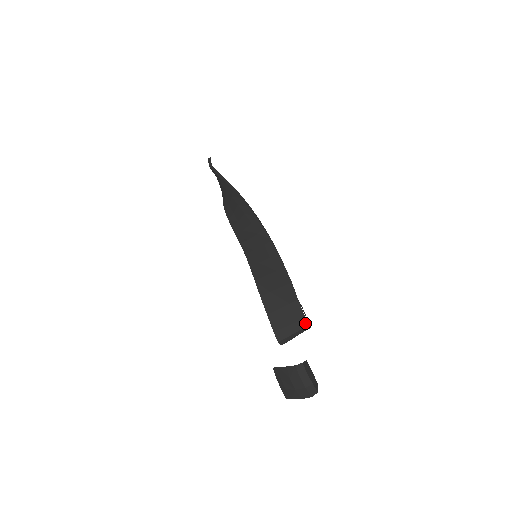
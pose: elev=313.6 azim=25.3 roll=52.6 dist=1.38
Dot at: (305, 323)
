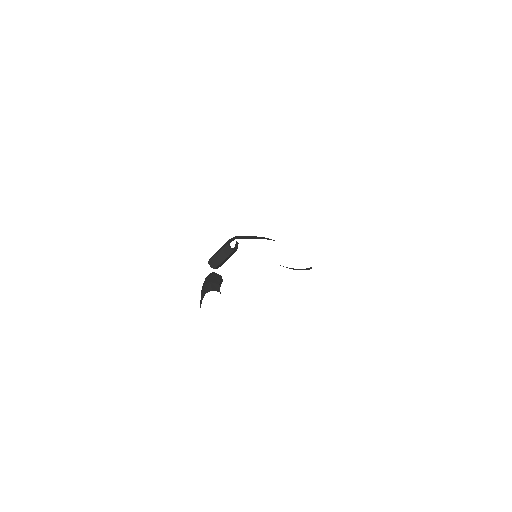
Dot at: (226, 244)
